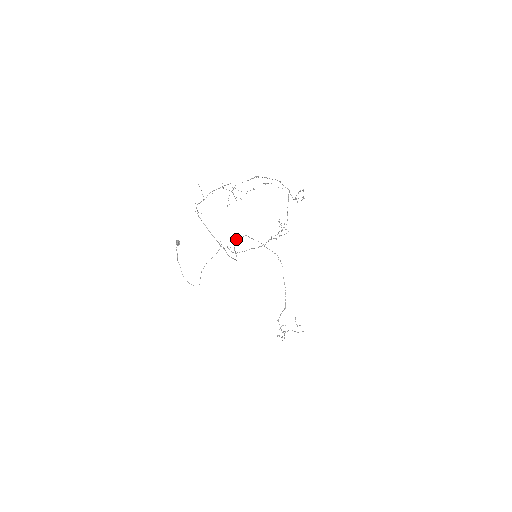
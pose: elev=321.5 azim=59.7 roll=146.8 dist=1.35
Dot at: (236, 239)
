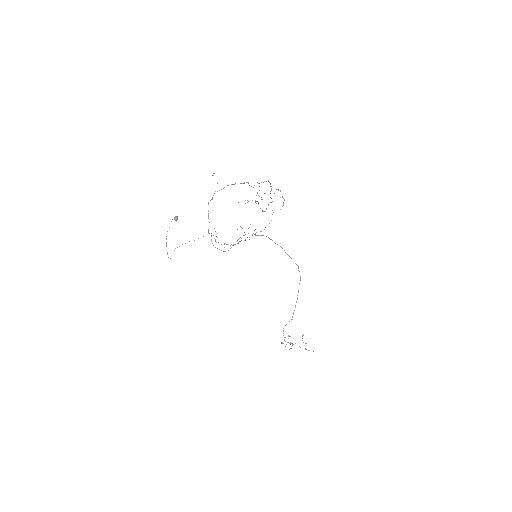
Dot at: (245, 234)
